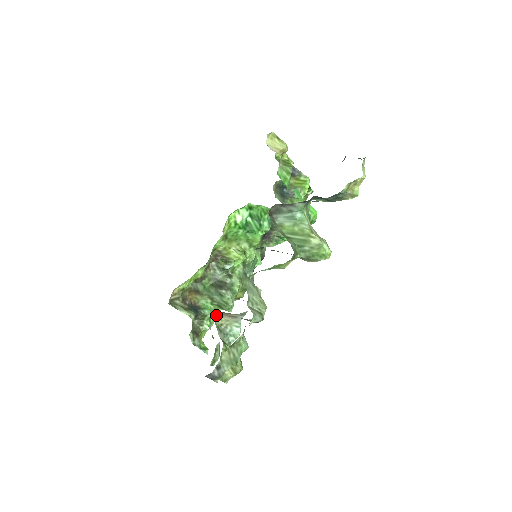
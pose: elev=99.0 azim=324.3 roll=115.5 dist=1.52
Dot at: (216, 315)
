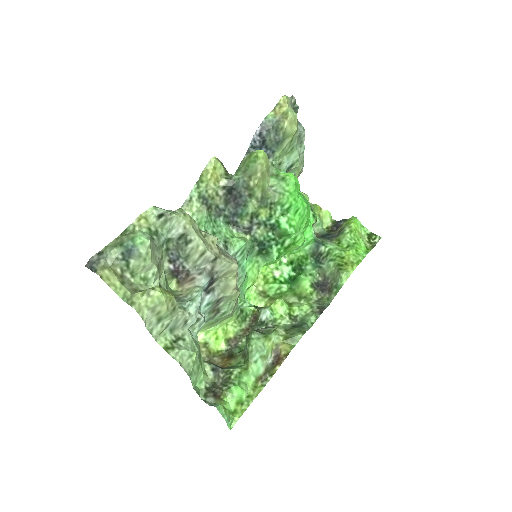
Dot at: (177, 288)
